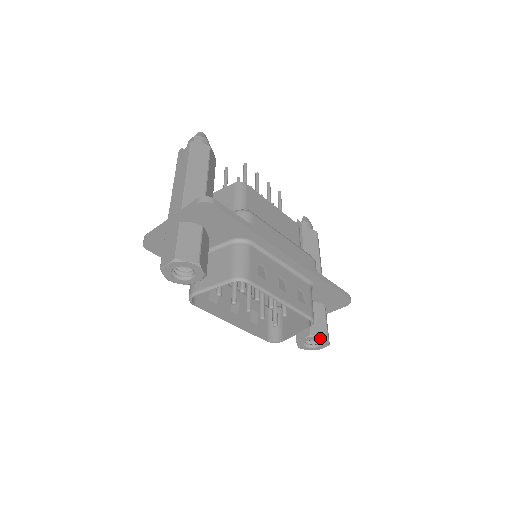
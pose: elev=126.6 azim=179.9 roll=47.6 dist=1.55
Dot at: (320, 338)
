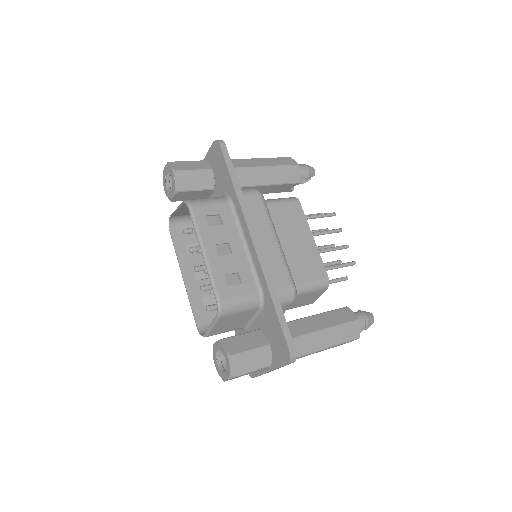
Dot at: (225, 352)
